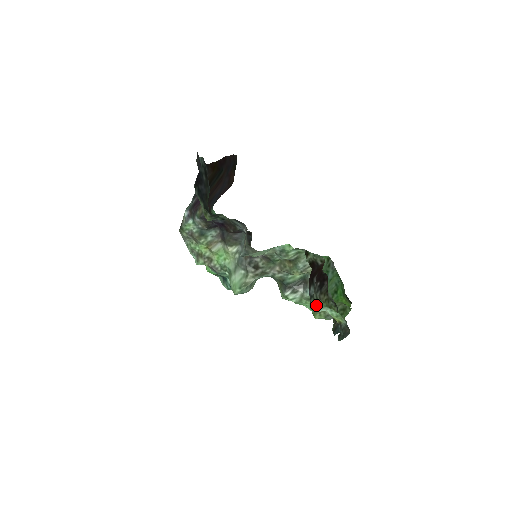
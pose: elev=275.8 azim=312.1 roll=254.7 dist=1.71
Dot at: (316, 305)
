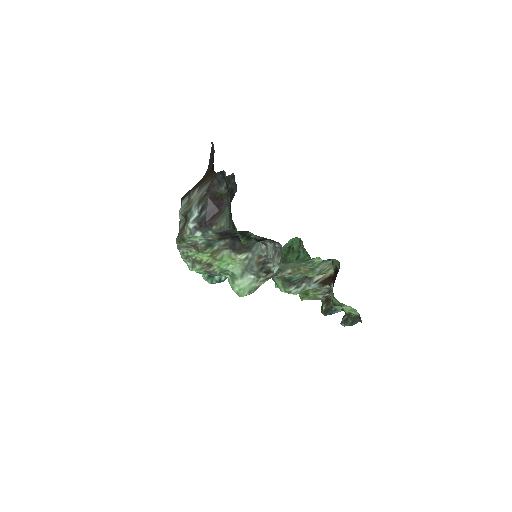
Dot at: occluded
